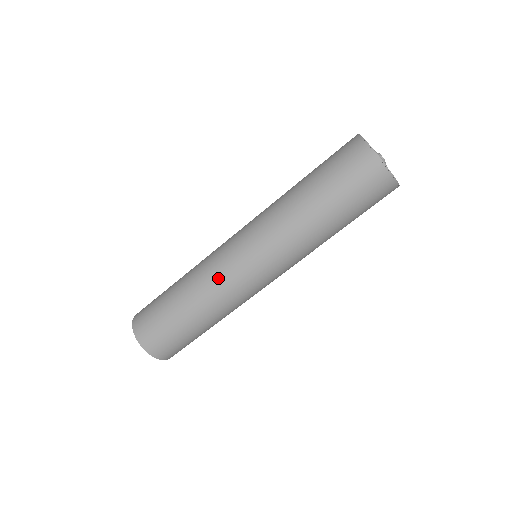
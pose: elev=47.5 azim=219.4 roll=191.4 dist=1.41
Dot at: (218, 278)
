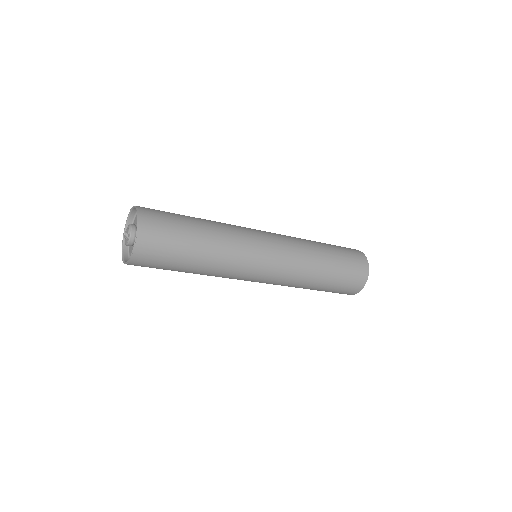
Dot at: (239, 230)
